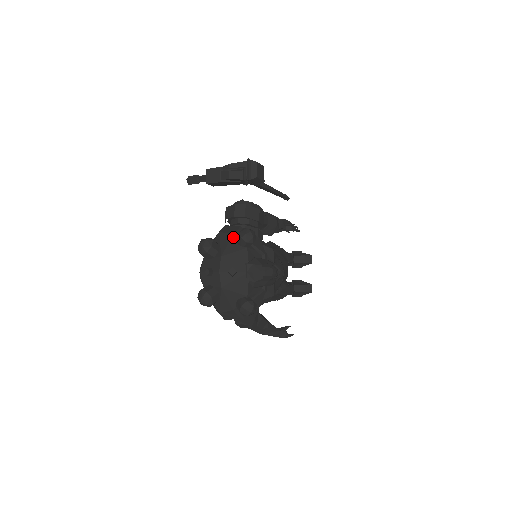
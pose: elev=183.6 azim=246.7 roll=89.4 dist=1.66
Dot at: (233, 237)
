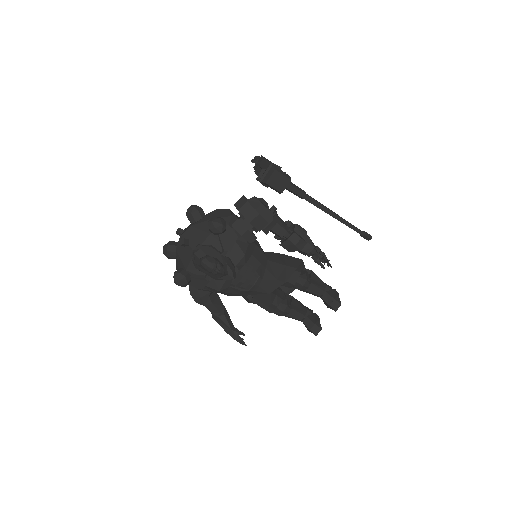
Dot at: occluded
